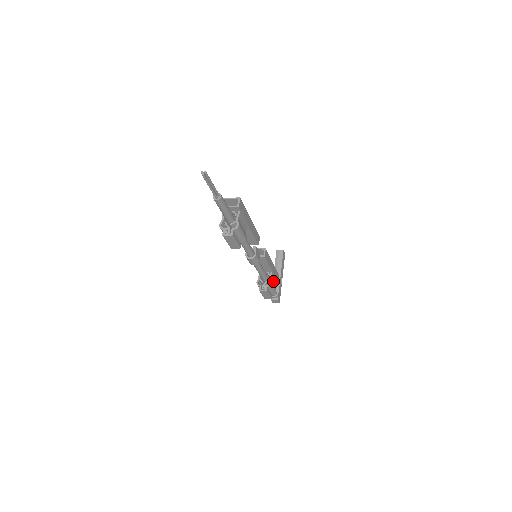
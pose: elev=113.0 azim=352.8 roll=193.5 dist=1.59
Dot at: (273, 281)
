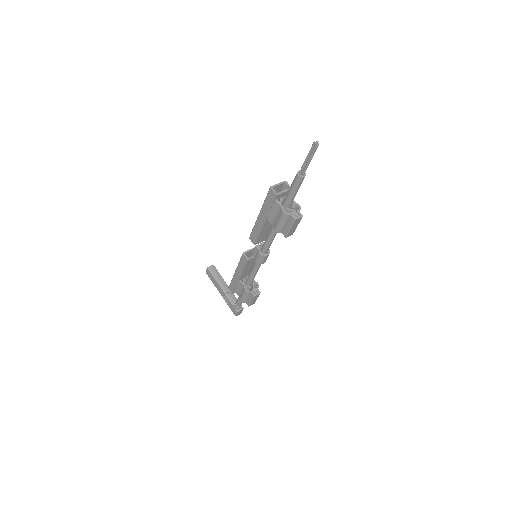
Dot at: occluded
